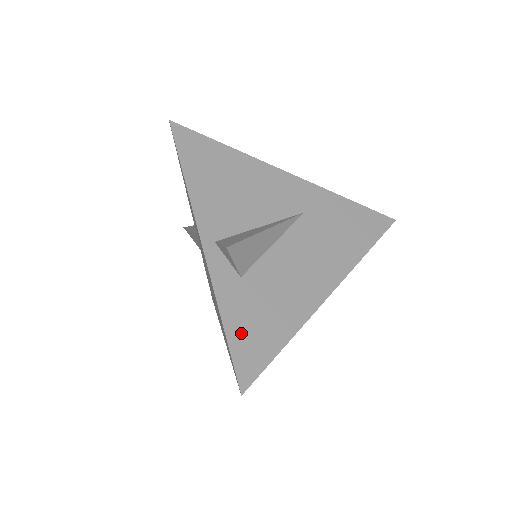
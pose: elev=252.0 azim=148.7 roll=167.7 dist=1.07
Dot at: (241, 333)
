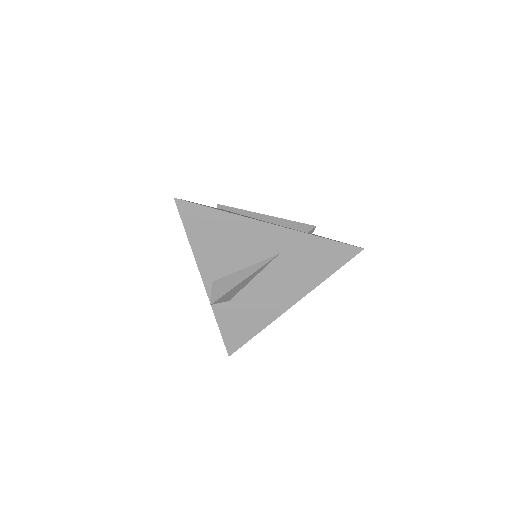
Dot at: (229, 330)
